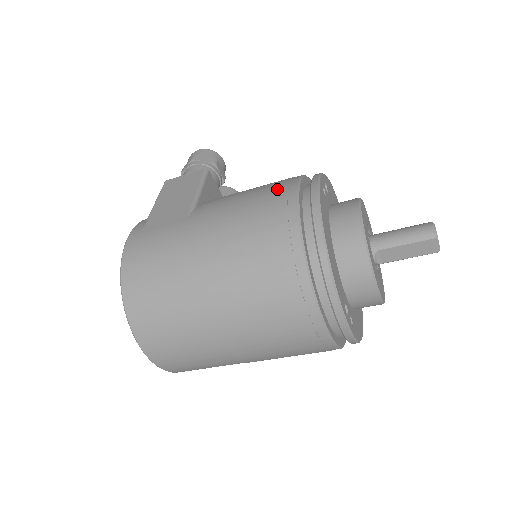
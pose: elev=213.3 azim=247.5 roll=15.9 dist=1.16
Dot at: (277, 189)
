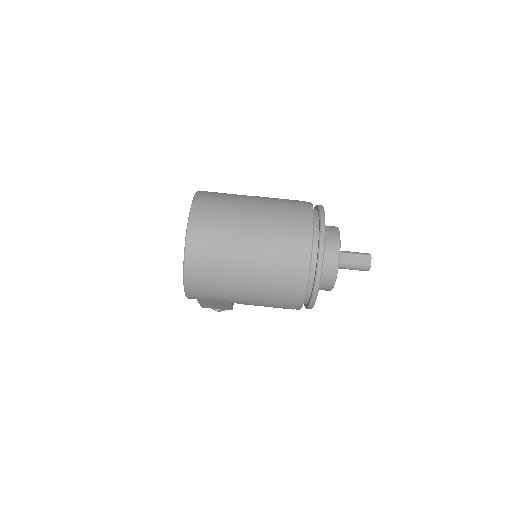
Dot at: occluded
